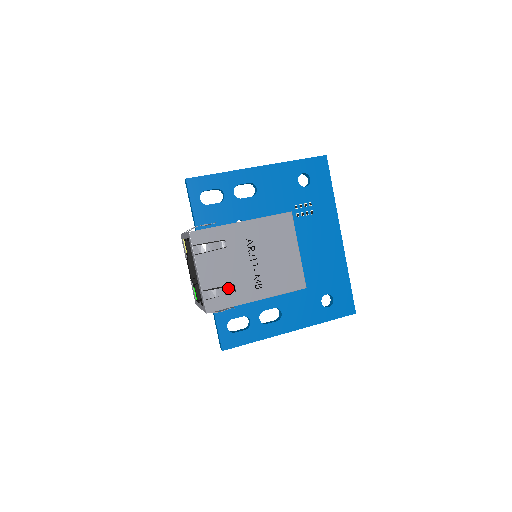
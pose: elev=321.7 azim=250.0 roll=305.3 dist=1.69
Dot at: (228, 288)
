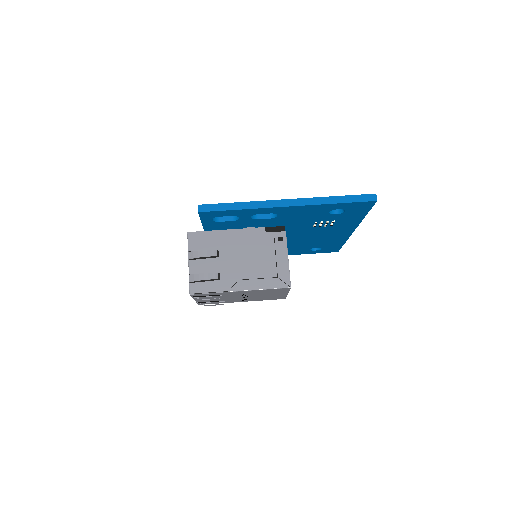
Dot at: (218, 304)
